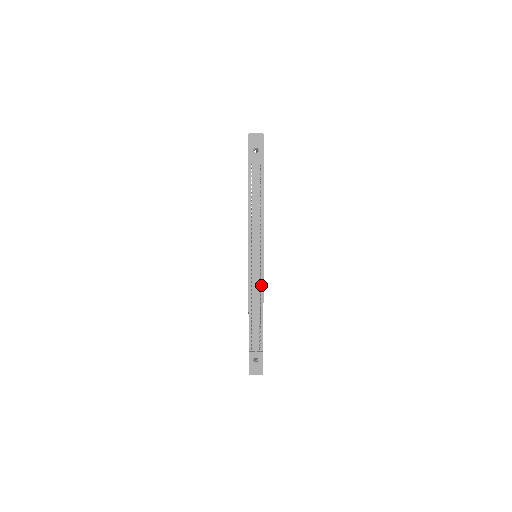
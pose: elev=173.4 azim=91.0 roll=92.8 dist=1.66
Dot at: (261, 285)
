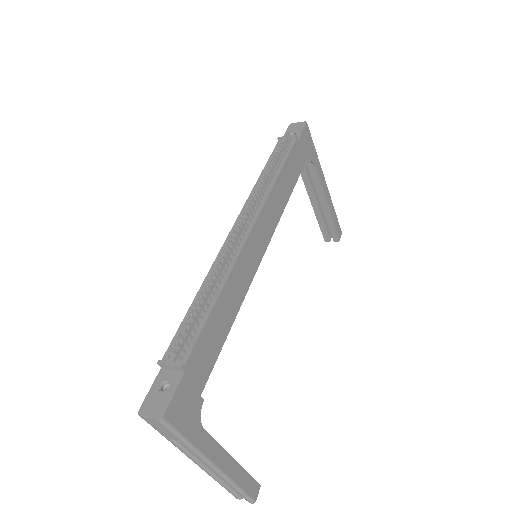
Dot at: (233, 260)
